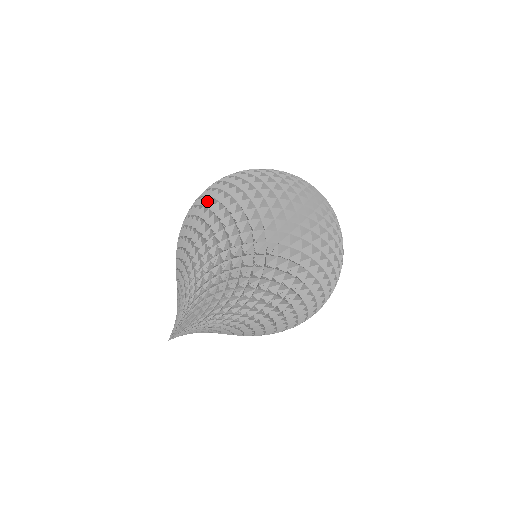
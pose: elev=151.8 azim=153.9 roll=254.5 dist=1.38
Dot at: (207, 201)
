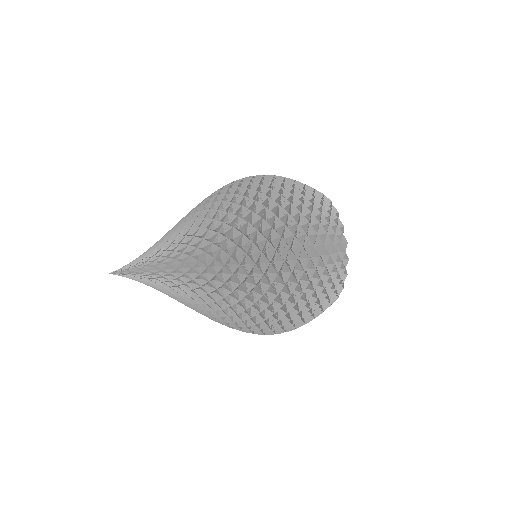
Dot at: occluded
